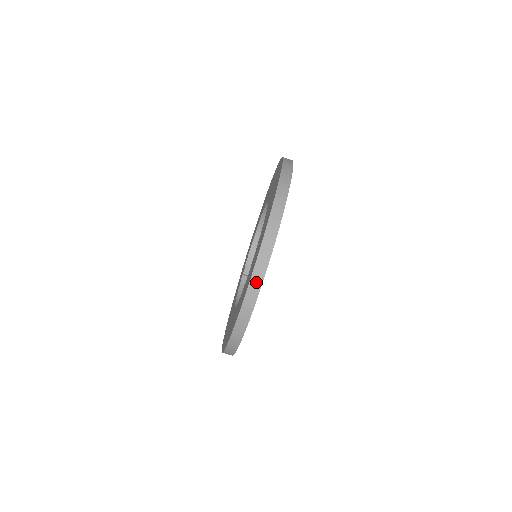
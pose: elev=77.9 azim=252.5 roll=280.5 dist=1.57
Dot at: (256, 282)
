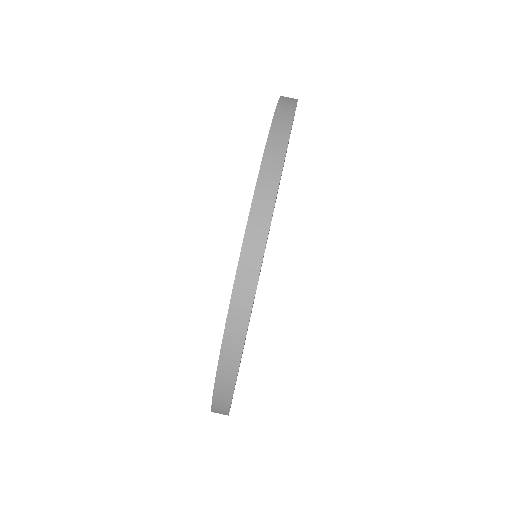
Dot at: (247, 277)
